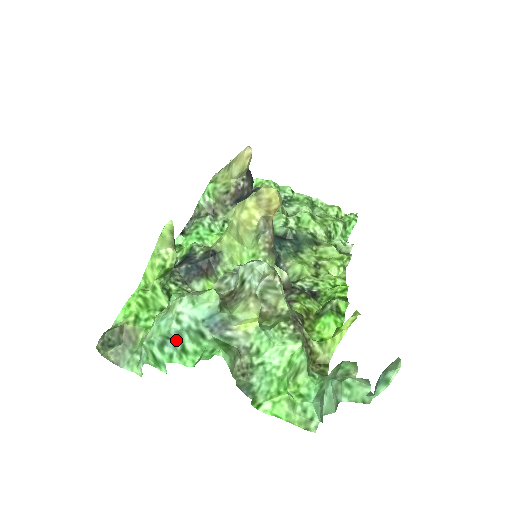
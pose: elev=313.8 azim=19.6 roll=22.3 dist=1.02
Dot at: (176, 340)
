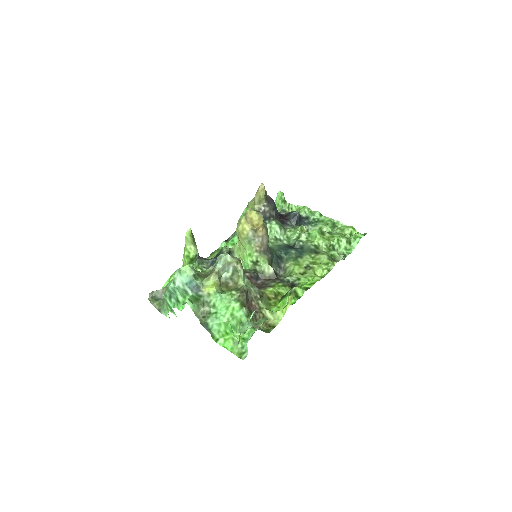
Dot at: (174, 294)
